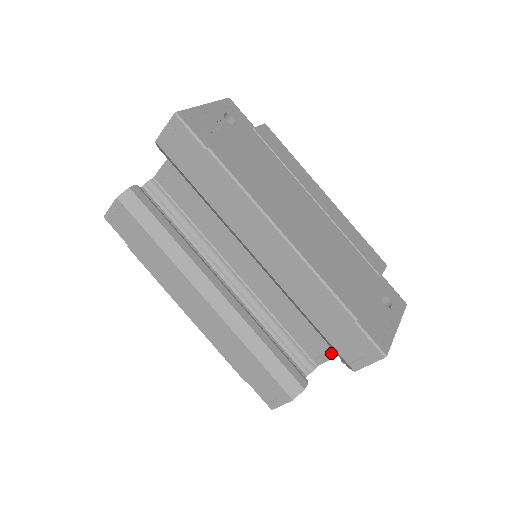
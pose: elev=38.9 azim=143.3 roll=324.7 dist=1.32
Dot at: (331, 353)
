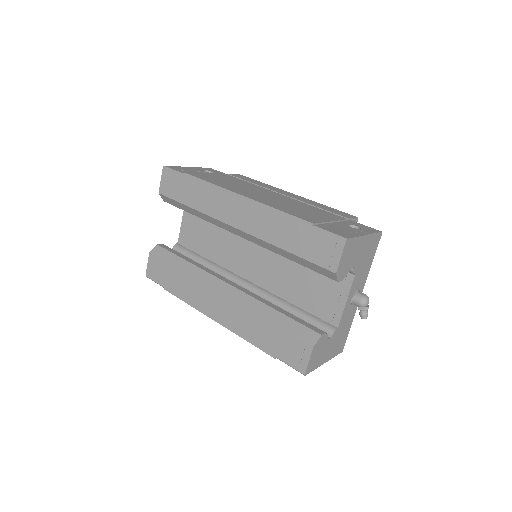
Dot at: (340, 303)
